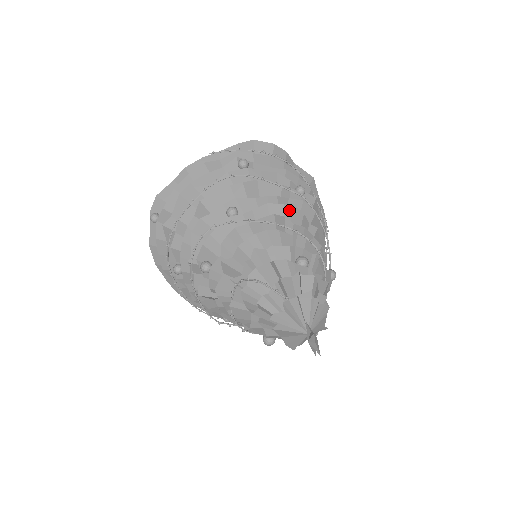
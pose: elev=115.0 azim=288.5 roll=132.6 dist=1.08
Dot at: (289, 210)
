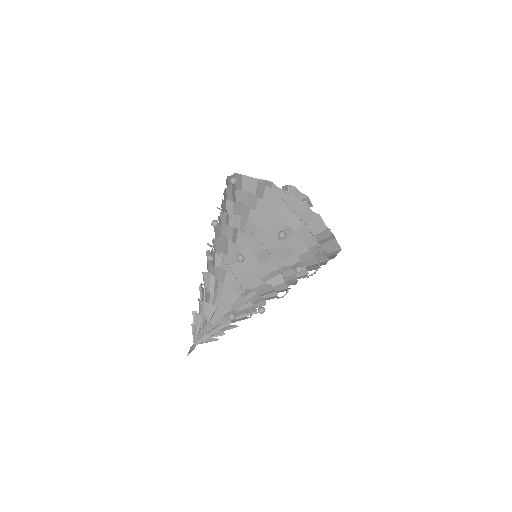
Dot at: (265, 286)
